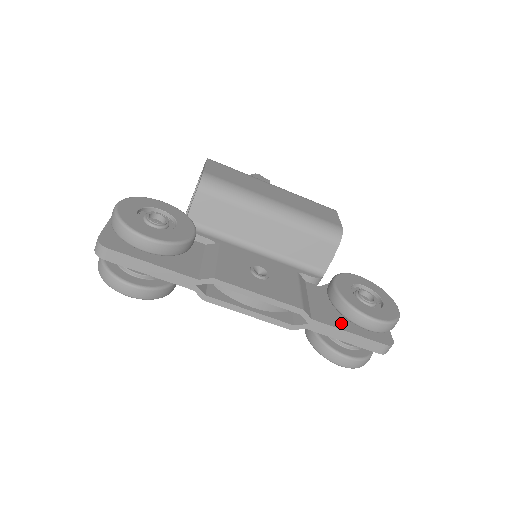
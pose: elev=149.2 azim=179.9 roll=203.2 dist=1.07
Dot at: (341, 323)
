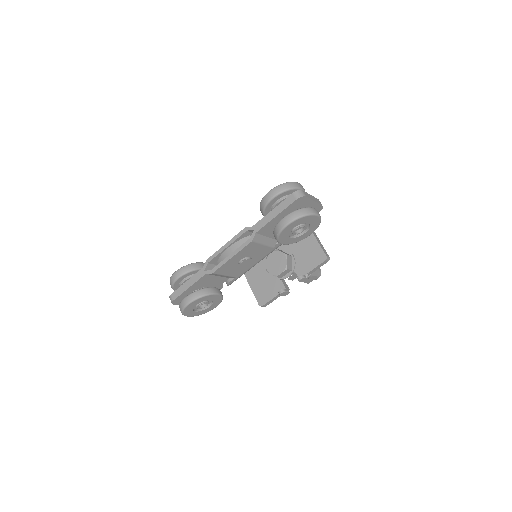
Dot at: occluded
